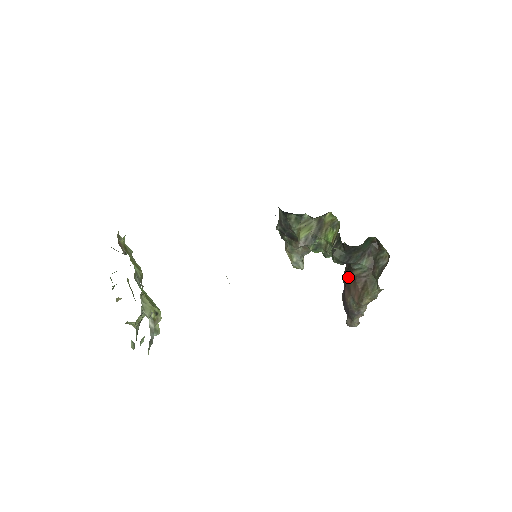
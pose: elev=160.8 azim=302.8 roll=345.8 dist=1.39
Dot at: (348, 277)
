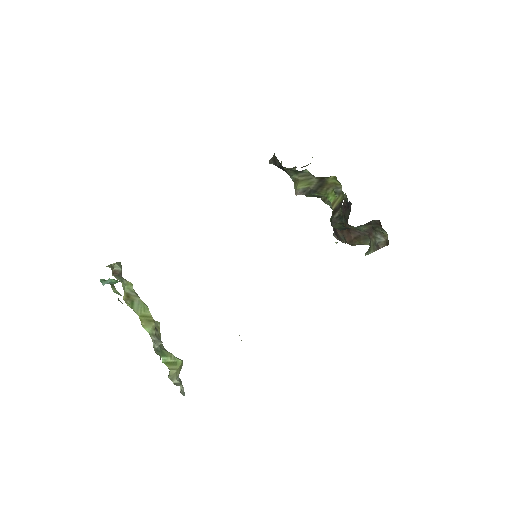
Dot at: (343, 221)
